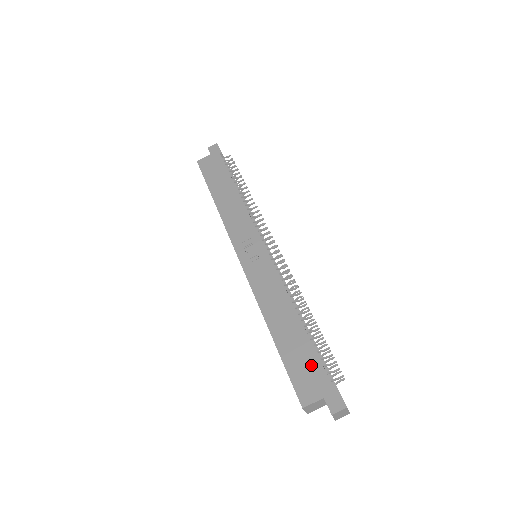
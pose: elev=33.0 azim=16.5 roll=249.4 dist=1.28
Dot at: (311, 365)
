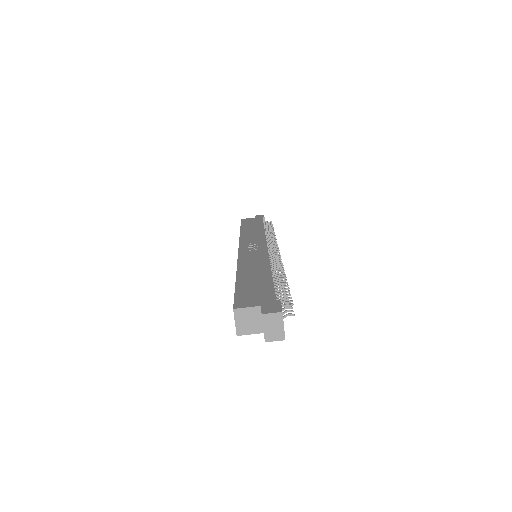
Dot at: (263, 290)
